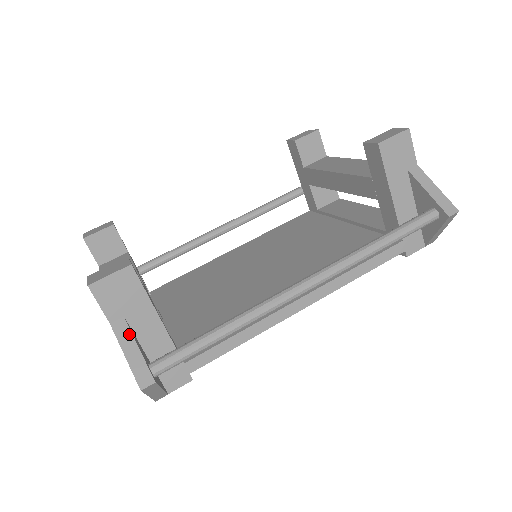
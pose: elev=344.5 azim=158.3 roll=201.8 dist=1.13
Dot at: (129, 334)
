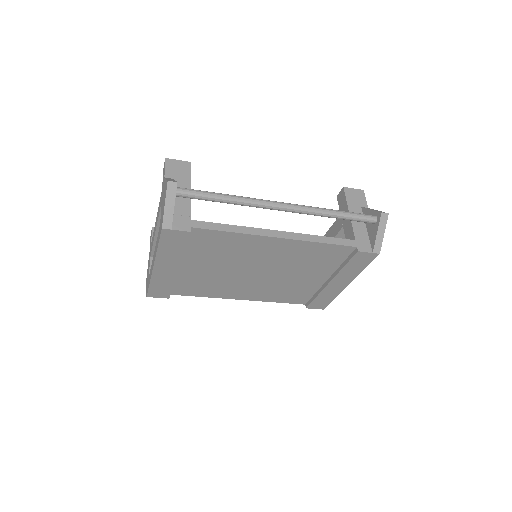
Dot at: (173, 179)
